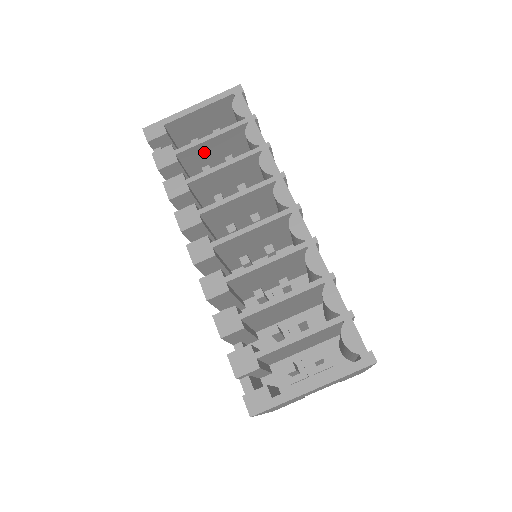
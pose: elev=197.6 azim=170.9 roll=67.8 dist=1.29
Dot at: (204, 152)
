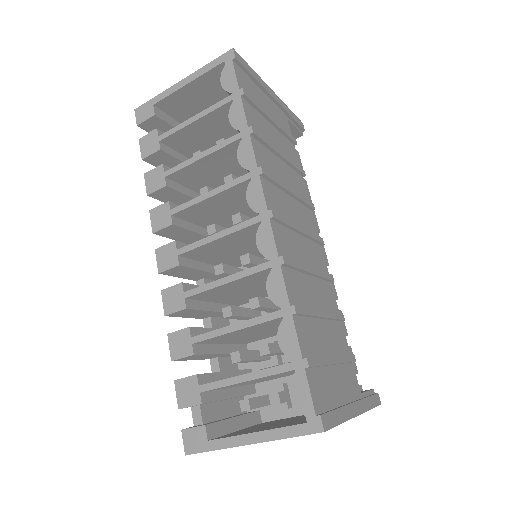
Dot at: (194, 135)
